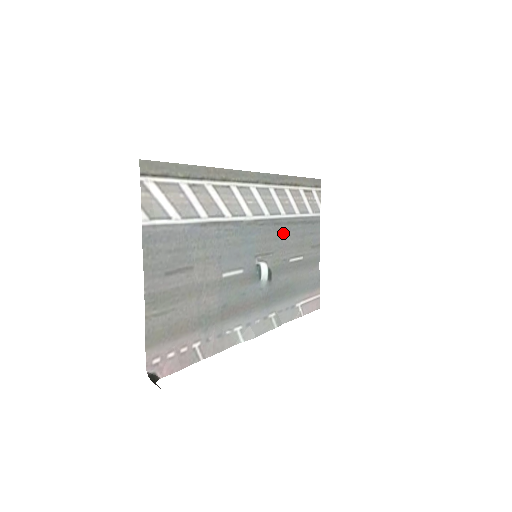
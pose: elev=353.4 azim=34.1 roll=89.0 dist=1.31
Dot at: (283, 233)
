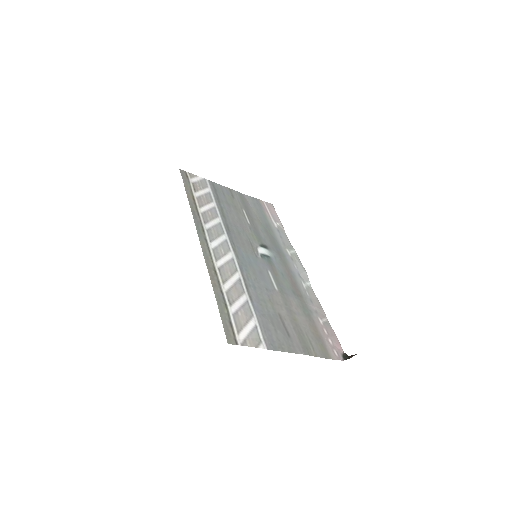
Dot at: (232, 224)
